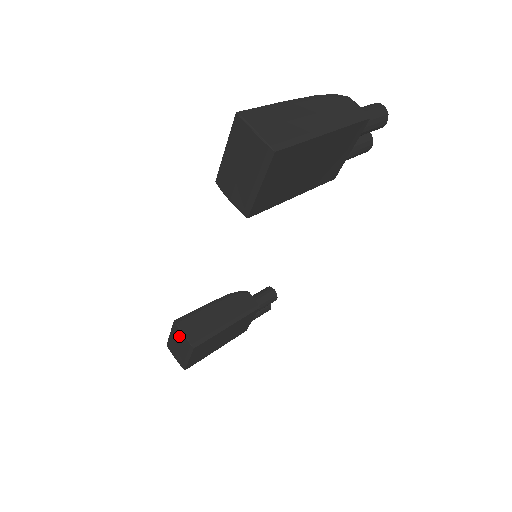
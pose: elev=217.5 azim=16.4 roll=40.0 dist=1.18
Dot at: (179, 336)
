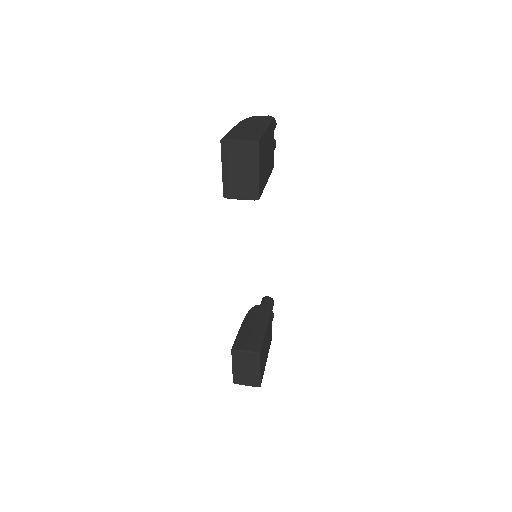
Dot at: (242, 358)
